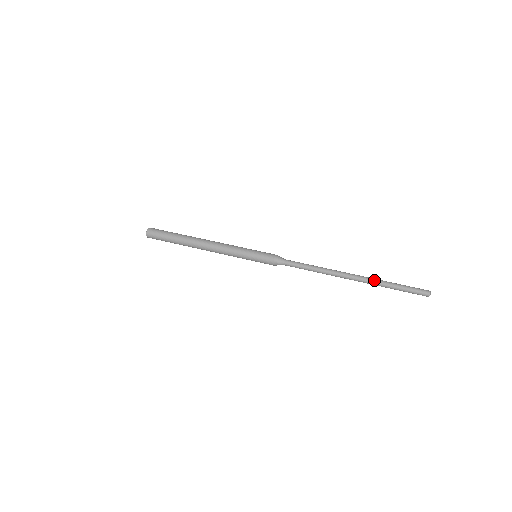
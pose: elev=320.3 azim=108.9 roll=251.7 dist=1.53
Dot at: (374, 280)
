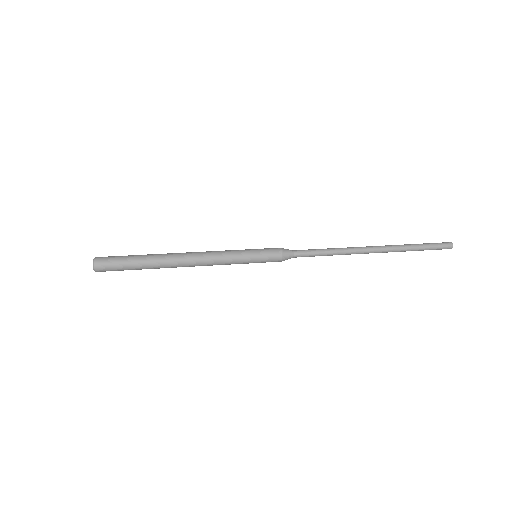
Dot at: (397, 247)
